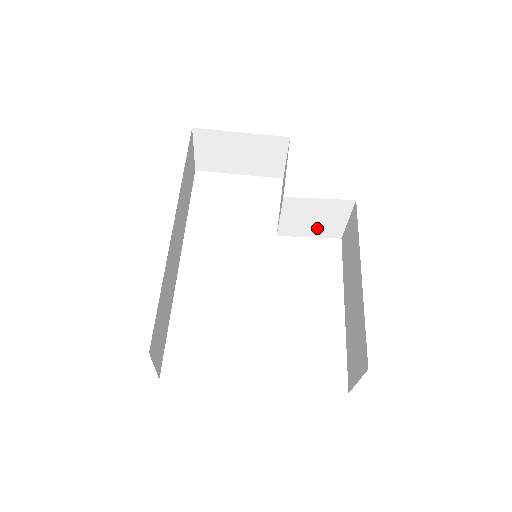
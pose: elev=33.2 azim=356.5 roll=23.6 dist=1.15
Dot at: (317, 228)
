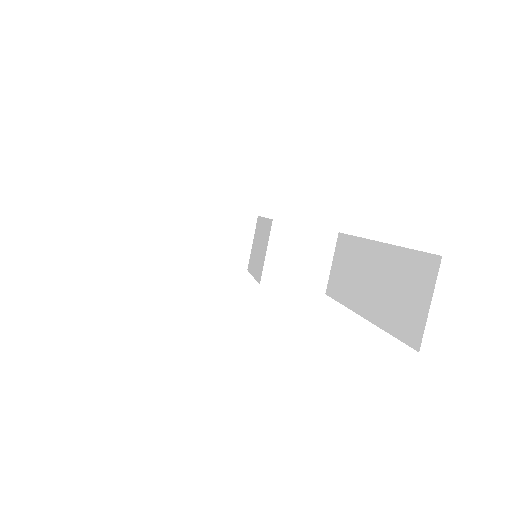
Dot at: (302, 274)
